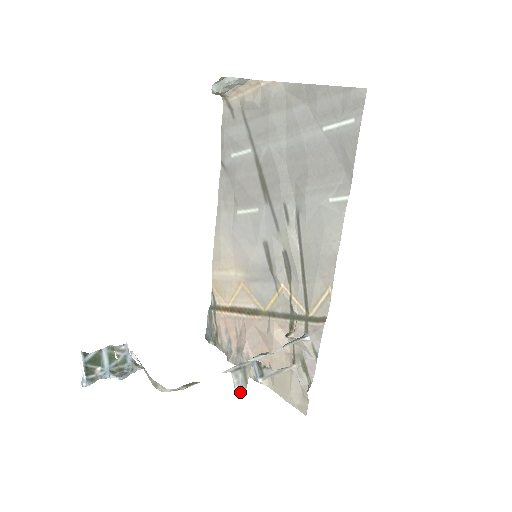
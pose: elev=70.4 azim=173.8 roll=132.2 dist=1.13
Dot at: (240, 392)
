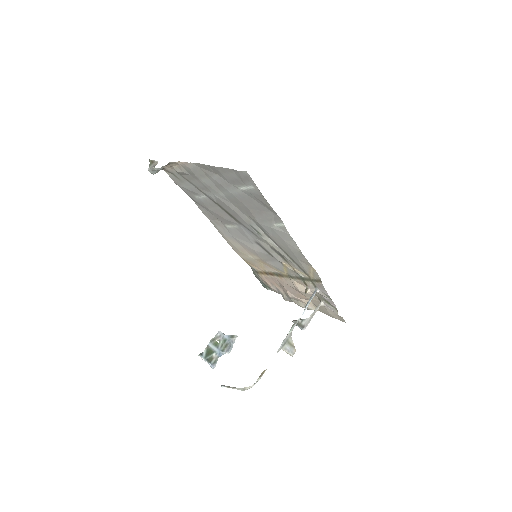
Dot at: occluded
